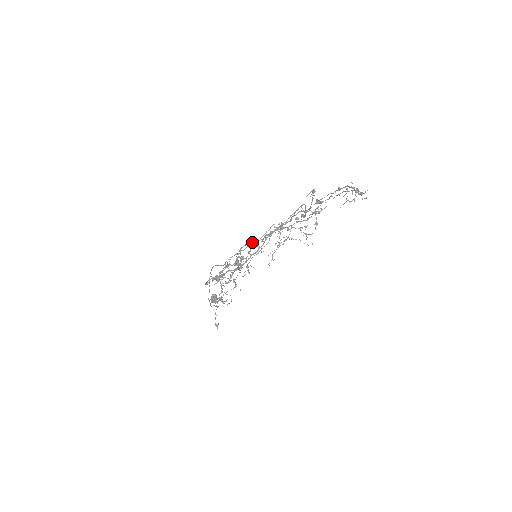
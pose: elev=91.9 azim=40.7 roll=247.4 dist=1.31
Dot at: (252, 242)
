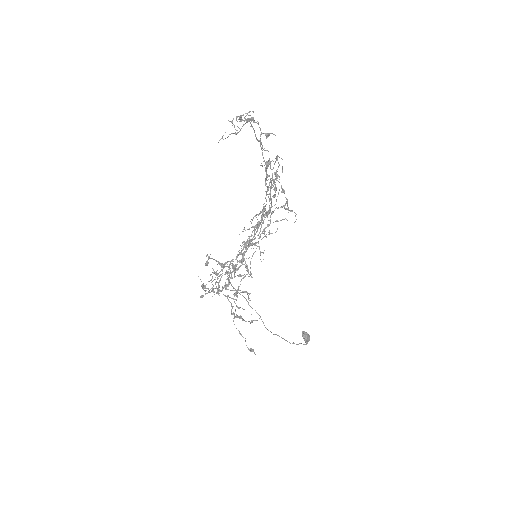
Dot at: (247, 242)
